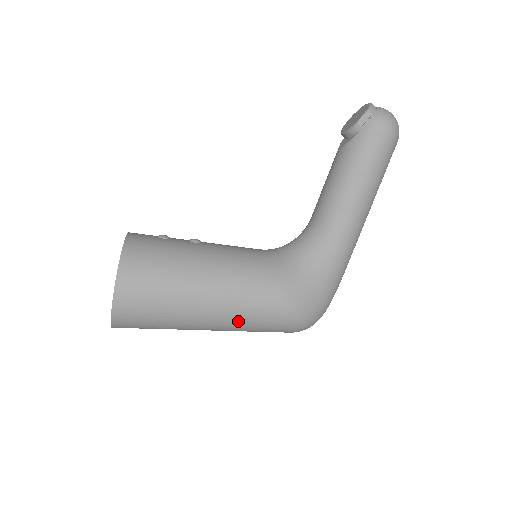
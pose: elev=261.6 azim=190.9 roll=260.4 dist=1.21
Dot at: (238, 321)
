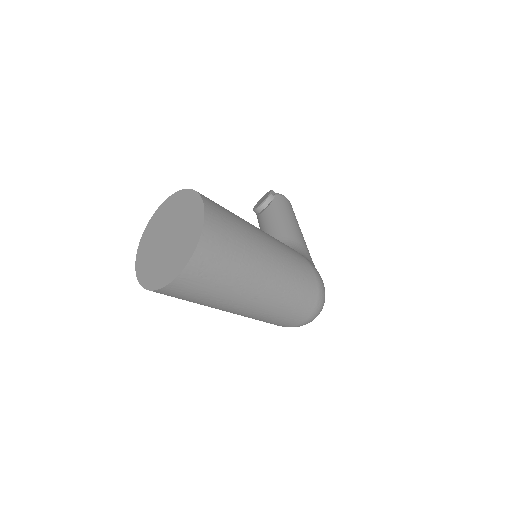
Dot at: (289, 271)
